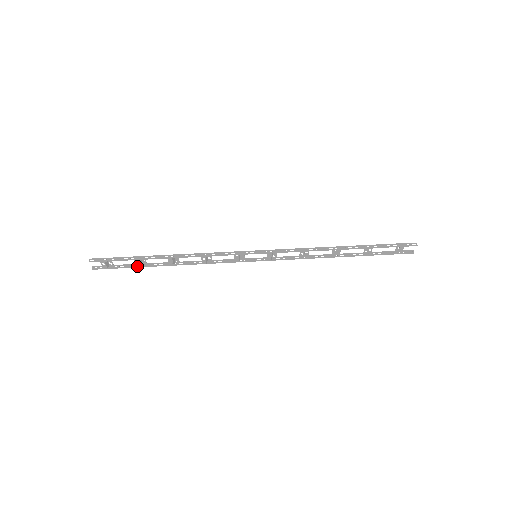
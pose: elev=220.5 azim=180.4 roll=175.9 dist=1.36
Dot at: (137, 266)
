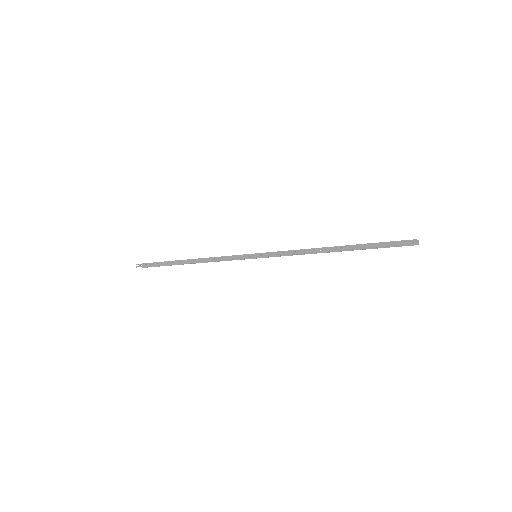
Dot at: (170, 265)
